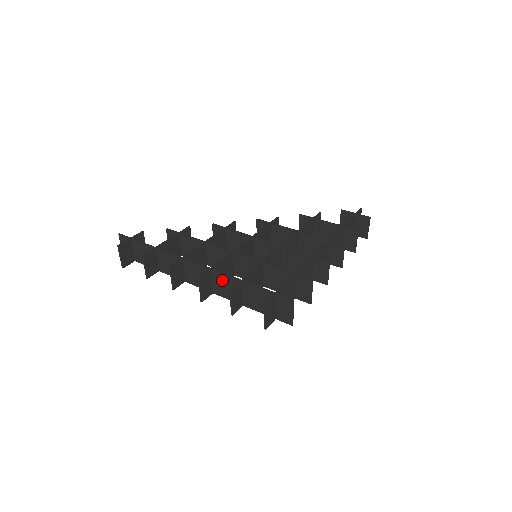
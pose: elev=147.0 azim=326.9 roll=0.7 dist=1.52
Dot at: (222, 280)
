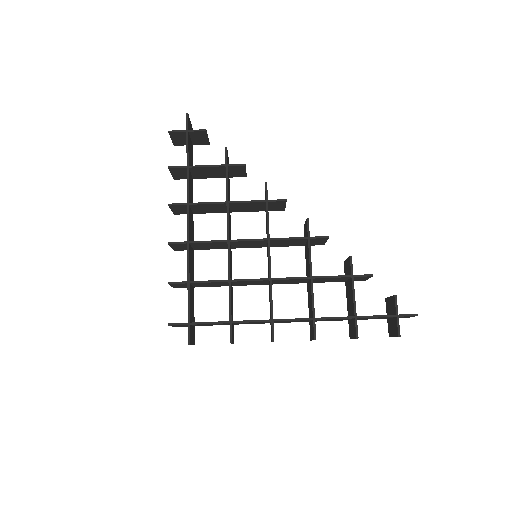
Dot at: occluded
